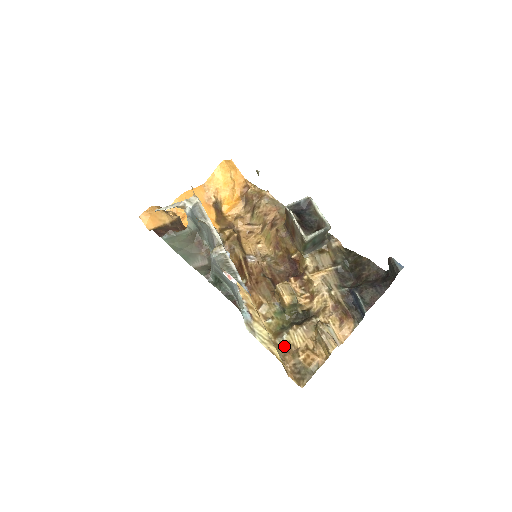
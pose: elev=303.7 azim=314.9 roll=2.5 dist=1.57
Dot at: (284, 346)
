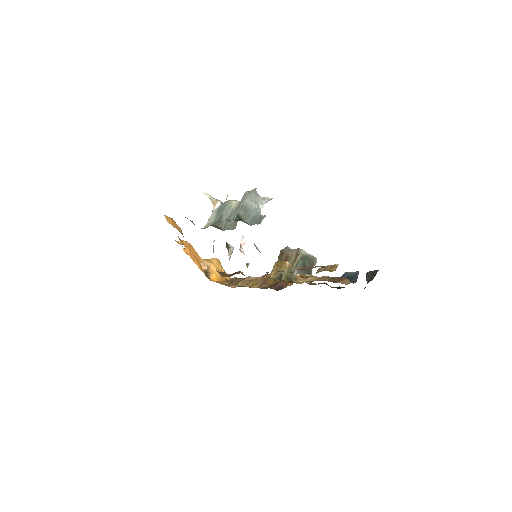
Dot at: occluded
